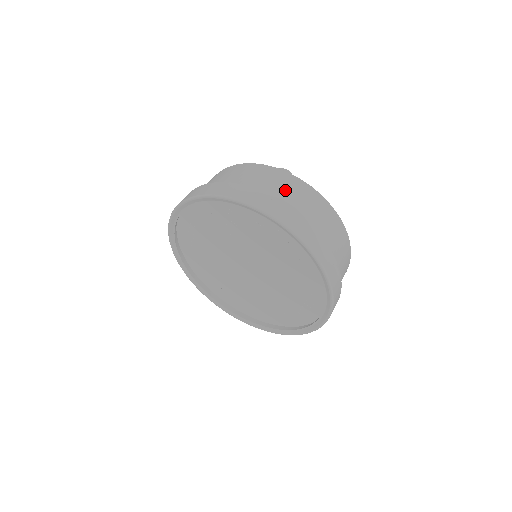
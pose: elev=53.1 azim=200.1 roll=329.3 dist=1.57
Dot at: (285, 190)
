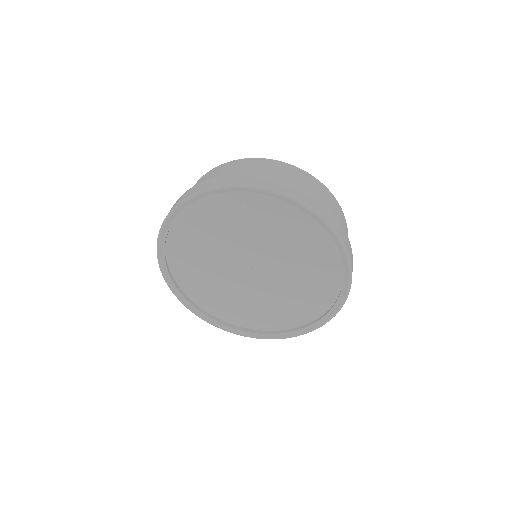
Dot at: (322, 197)
